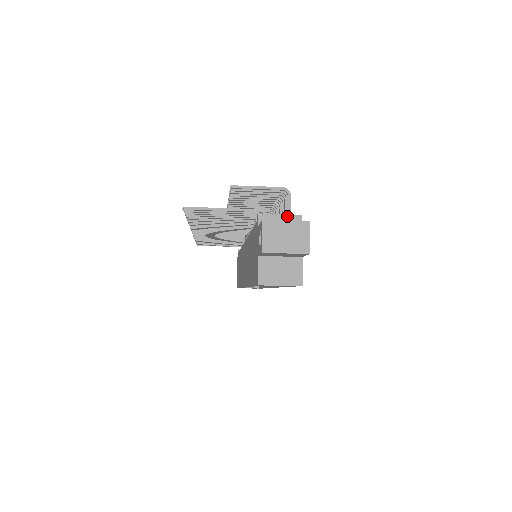
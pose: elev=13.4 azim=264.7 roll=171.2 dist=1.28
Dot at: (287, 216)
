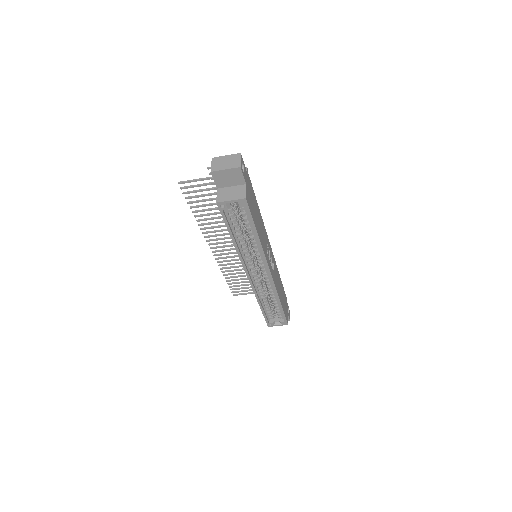
Dot at: occluded
